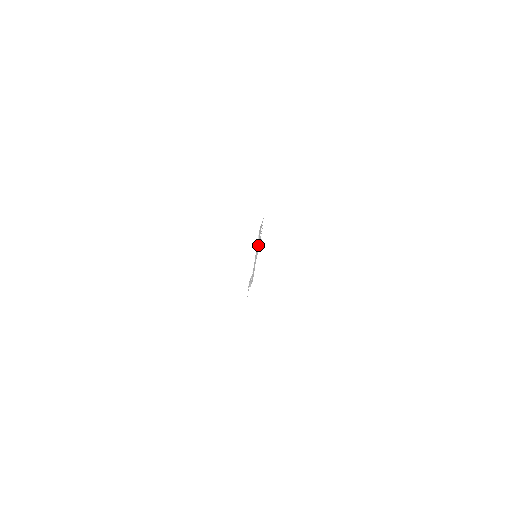
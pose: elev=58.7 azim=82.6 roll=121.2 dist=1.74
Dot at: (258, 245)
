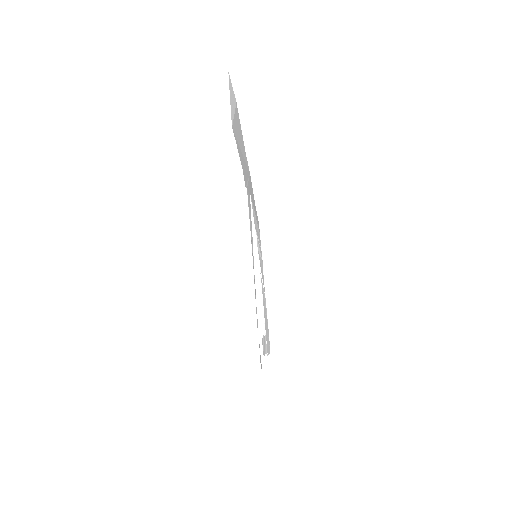
Dot at: occluded
